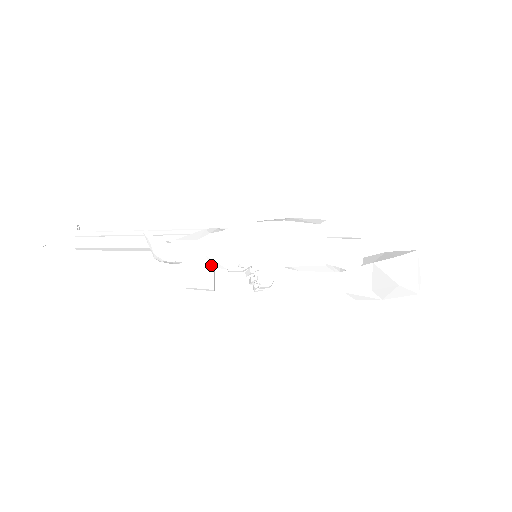
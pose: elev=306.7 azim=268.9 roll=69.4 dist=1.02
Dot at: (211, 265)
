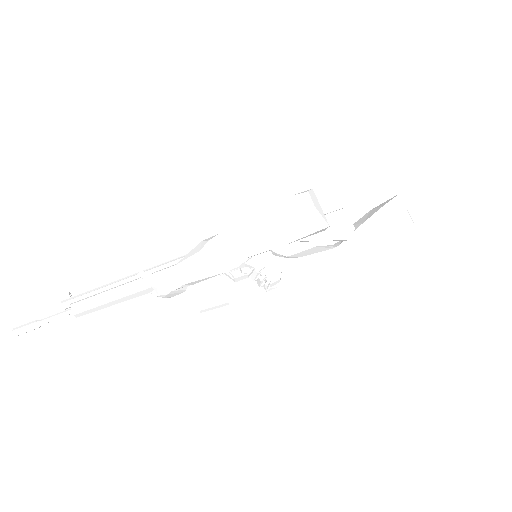
Dot at: (220, 271)
